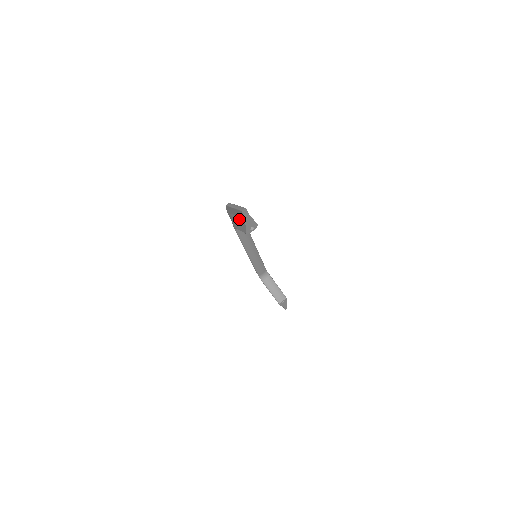
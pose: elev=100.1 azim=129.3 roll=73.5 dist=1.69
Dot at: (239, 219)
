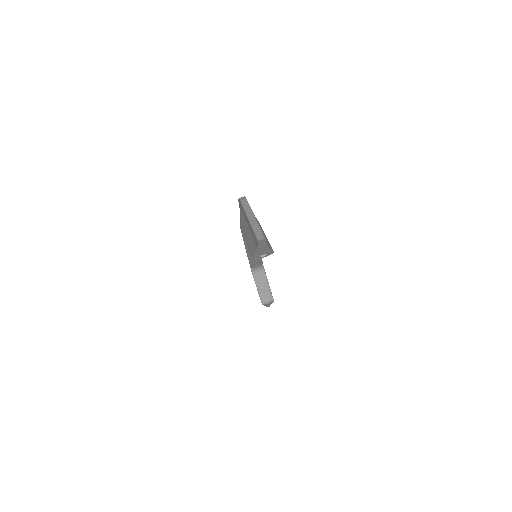
Dot at: (250, 234)
